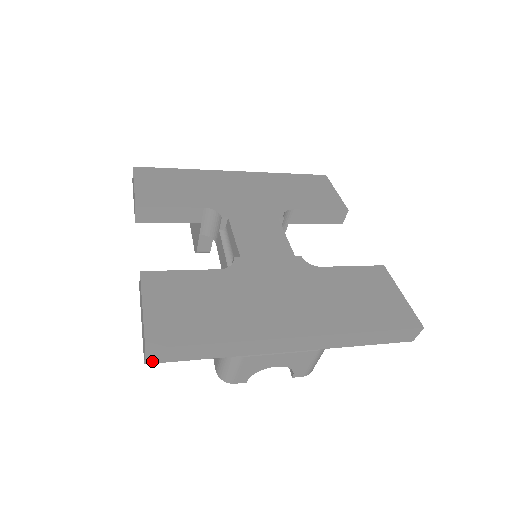
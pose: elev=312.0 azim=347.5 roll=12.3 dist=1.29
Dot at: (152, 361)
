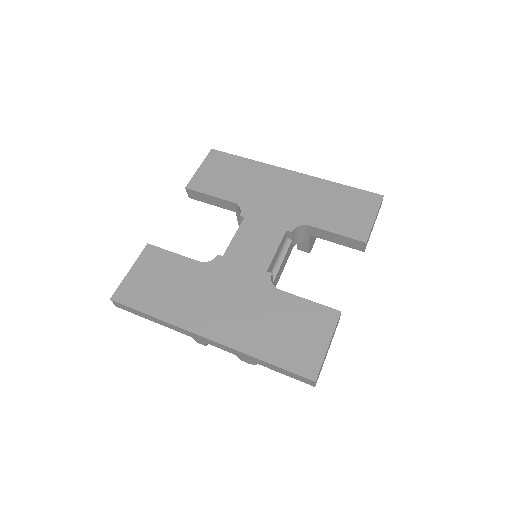
Dot at: (120, 307)
